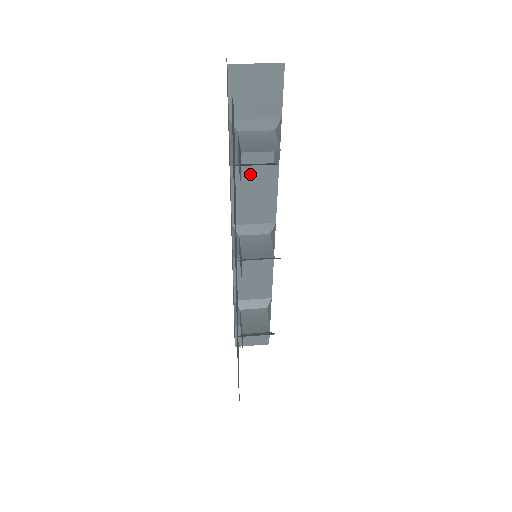
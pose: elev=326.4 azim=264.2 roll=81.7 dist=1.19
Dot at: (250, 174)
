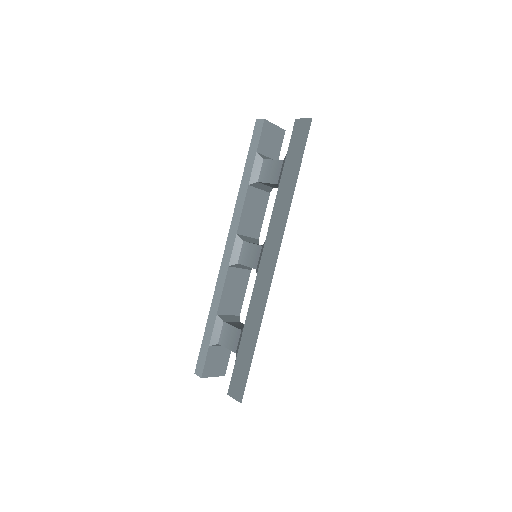
Dot at: (256, 195)
